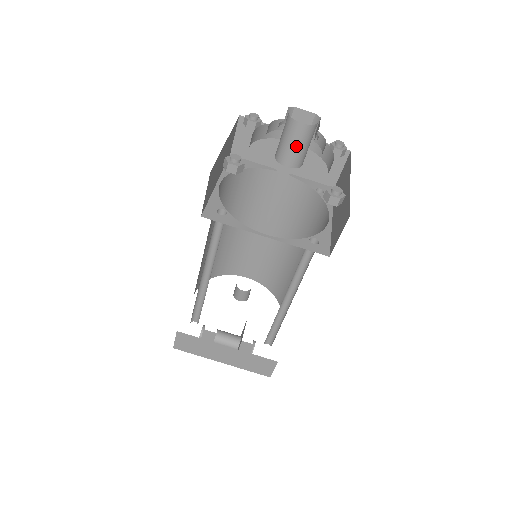
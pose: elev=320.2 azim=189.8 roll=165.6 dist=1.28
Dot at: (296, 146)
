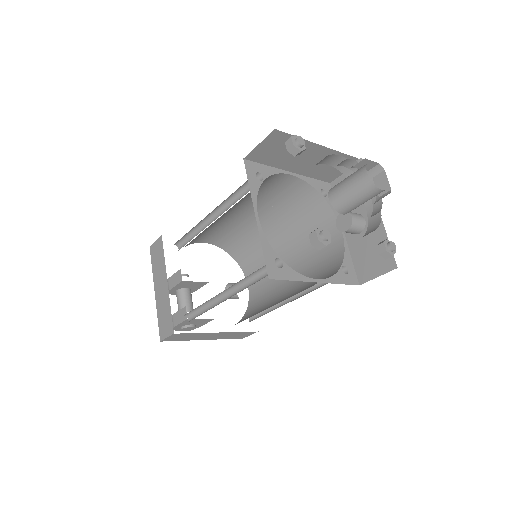
Dot at: (348, 188)
